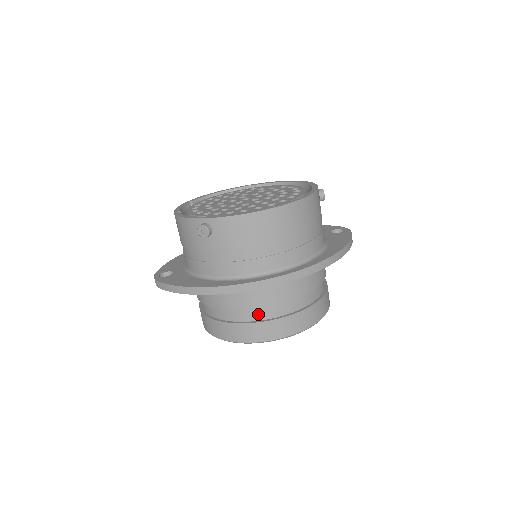
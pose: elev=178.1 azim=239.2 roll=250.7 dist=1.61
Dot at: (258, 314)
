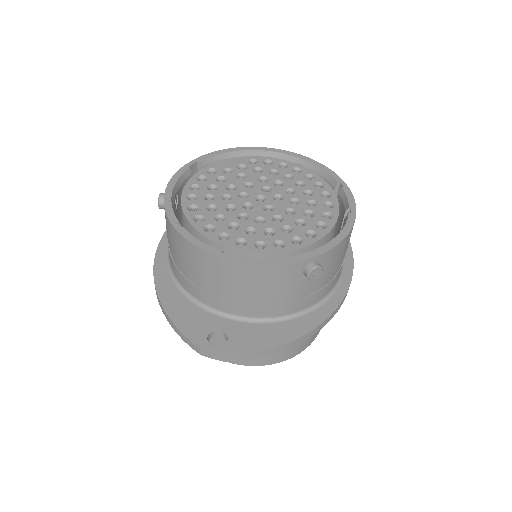
Dot at: occluded
